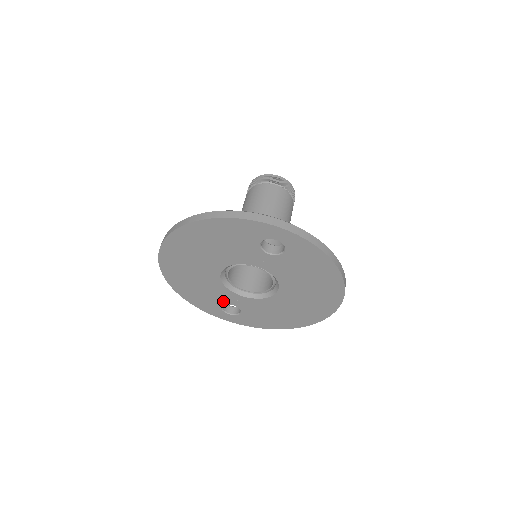
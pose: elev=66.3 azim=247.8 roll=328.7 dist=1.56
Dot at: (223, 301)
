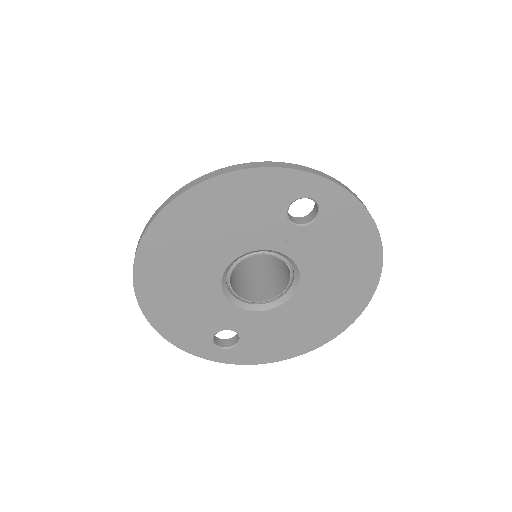
Dot at: (217, 326)
